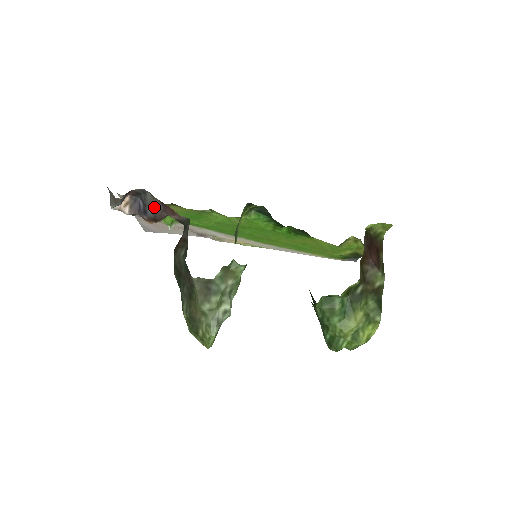
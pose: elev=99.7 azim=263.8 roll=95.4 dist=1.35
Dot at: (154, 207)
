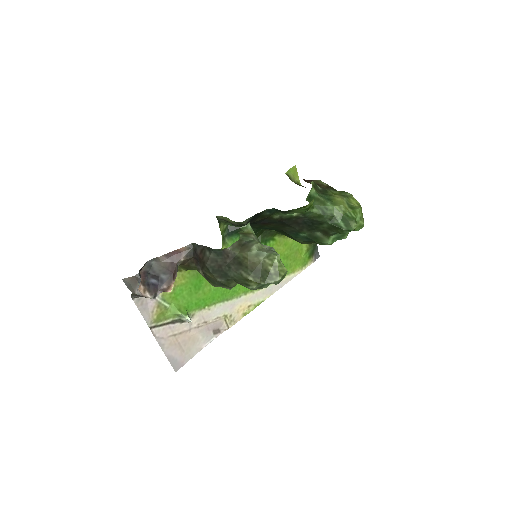
Dot at: (164, 267)
